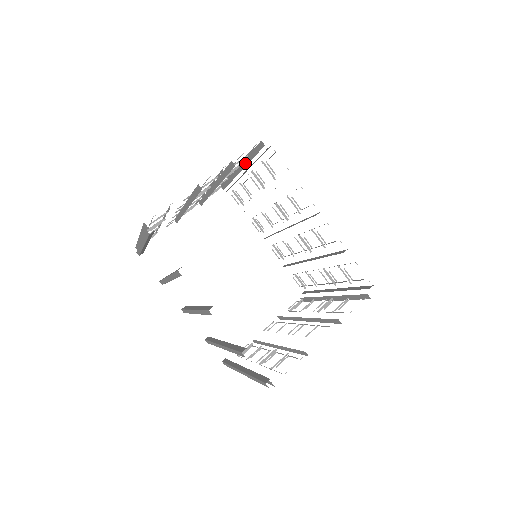
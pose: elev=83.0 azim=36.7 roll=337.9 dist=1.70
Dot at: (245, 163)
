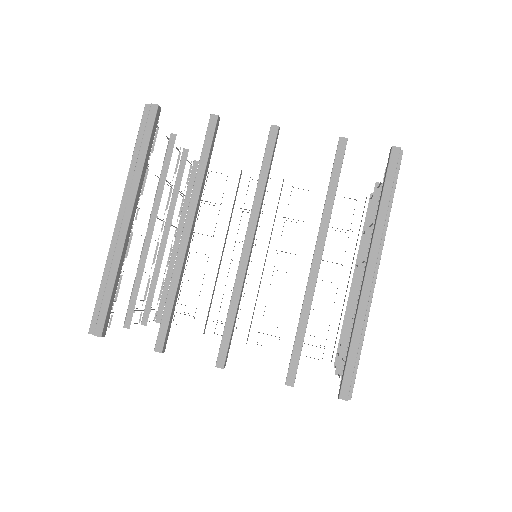
Dot at: (183, 218)
